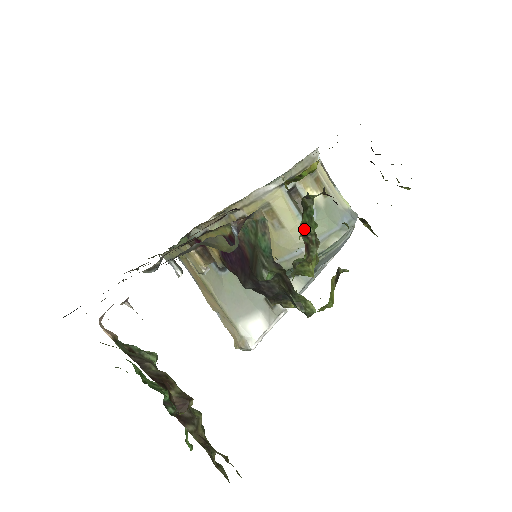
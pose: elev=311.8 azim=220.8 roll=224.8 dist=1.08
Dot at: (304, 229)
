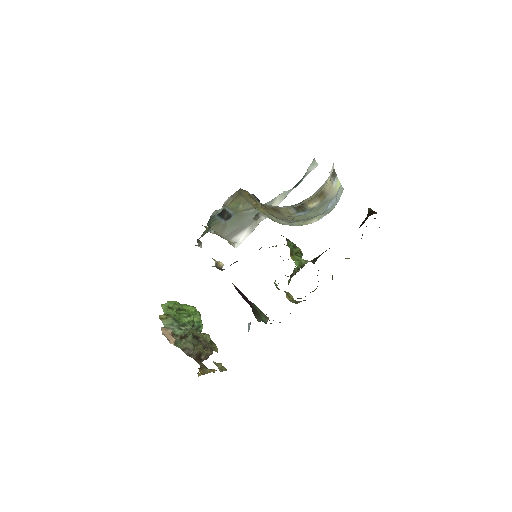
Dot at: occluded
